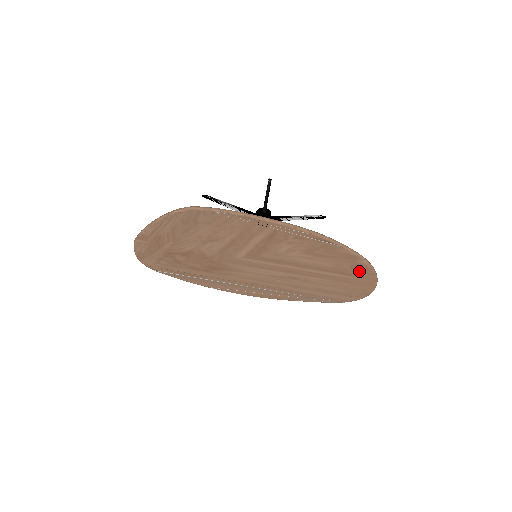
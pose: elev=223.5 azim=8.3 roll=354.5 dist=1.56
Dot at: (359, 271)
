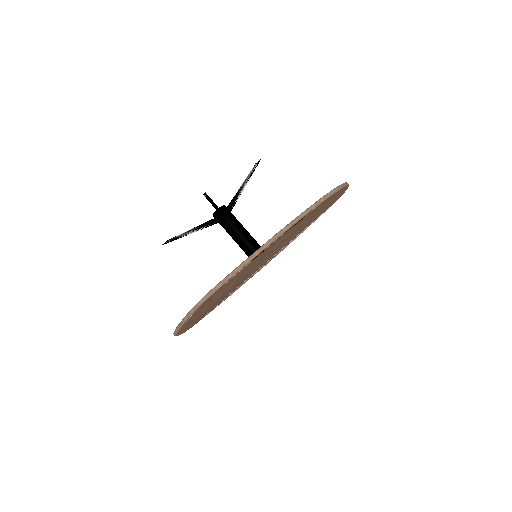
Dot at: (334, 196)
